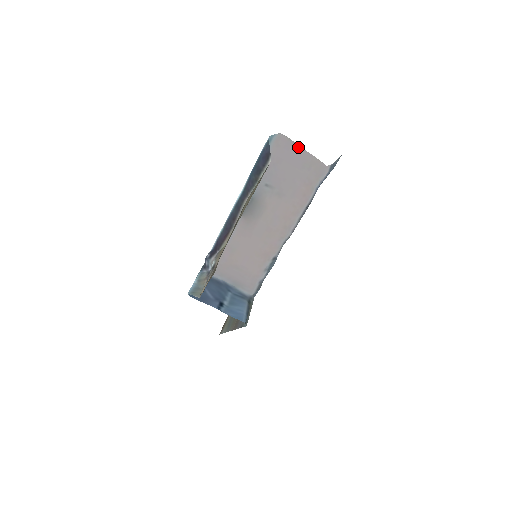
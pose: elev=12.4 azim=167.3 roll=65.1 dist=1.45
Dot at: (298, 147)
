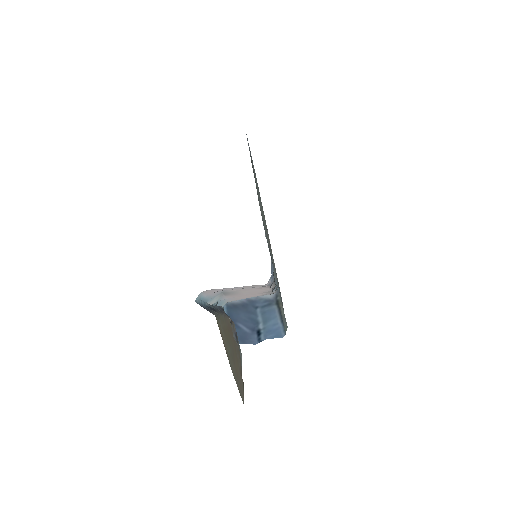
Dot at: (227, 288)
